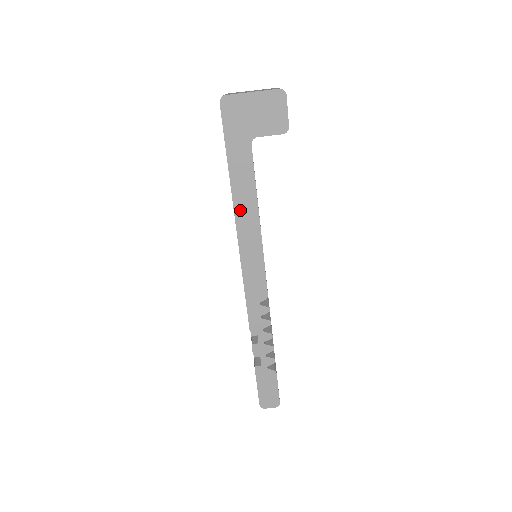
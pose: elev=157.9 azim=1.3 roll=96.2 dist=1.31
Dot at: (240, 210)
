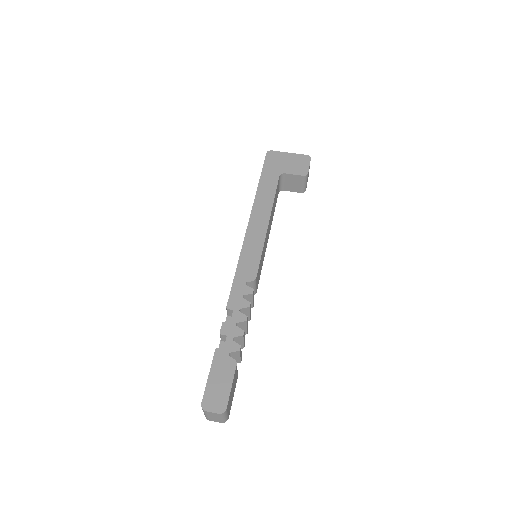
Dot at: (257, 210)
